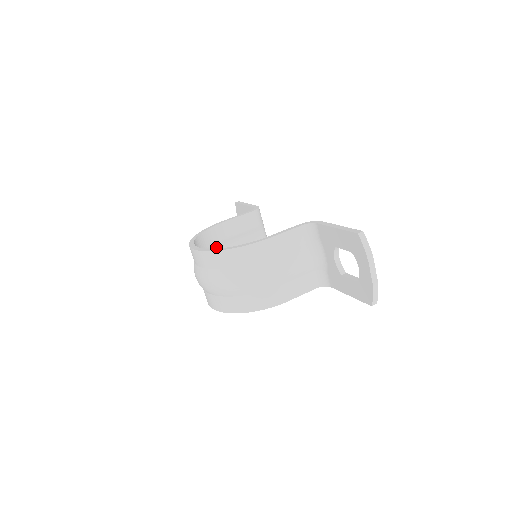
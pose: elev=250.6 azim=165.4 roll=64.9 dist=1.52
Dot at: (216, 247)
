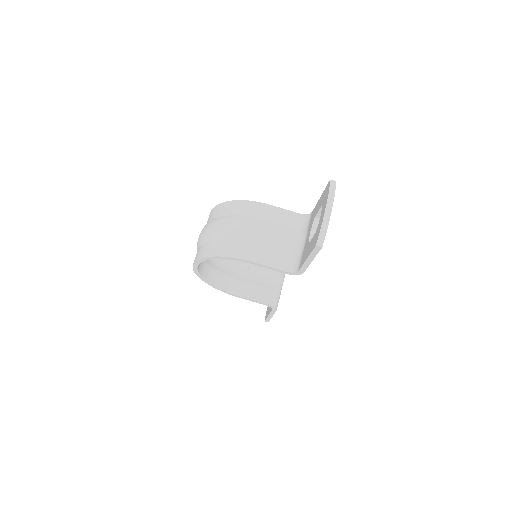
Dot at: (233, 260)
